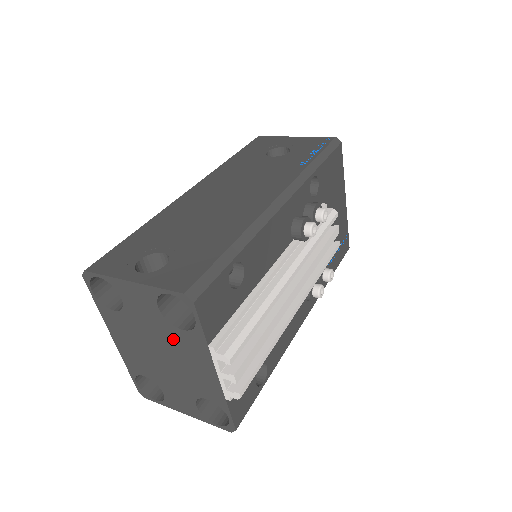
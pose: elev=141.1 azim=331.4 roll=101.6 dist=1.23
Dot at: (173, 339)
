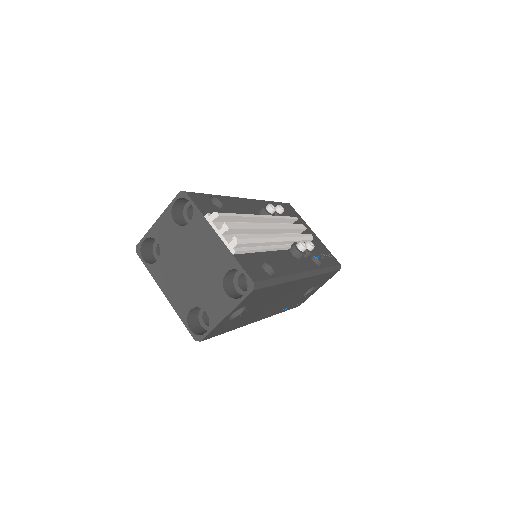
Dot at: (189, 238)
